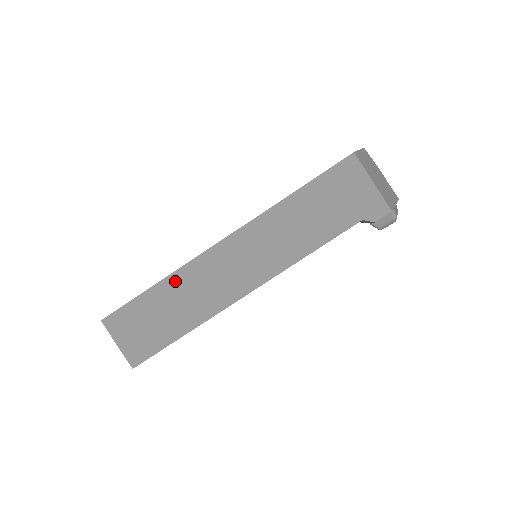
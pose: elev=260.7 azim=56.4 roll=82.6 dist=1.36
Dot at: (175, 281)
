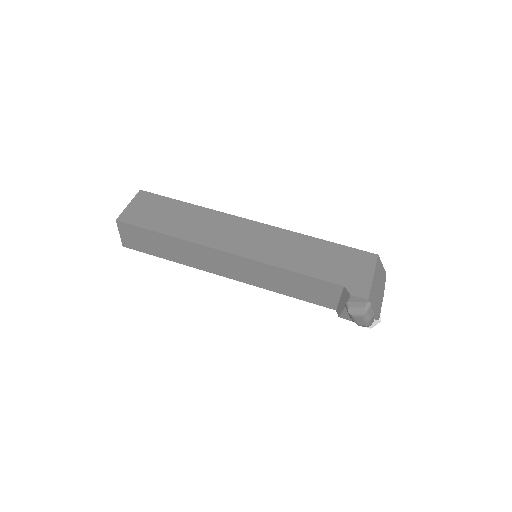
Dot at: (201, 211)
